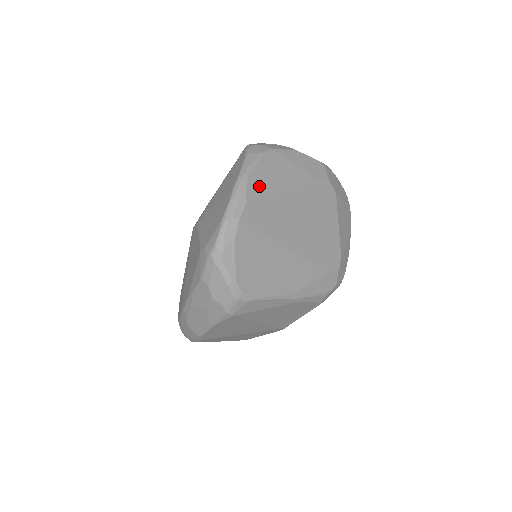
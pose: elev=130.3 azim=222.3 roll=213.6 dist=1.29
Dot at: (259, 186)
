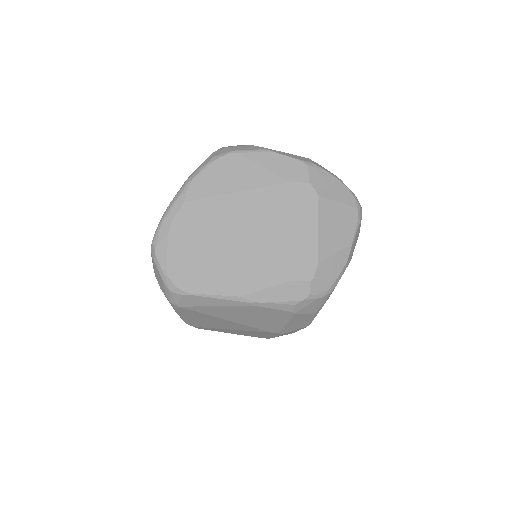
Dot at: (204, 188)
